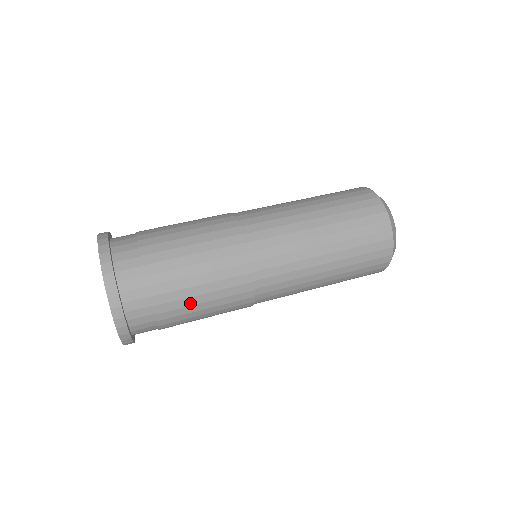
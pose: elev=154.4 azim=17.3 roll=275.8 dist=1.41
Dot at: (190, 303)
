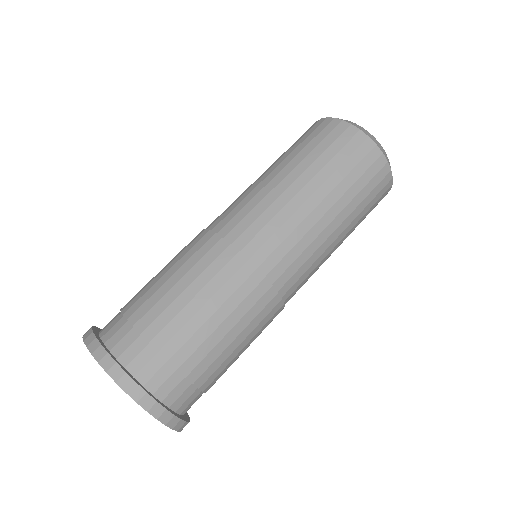
Dot at: occluded
